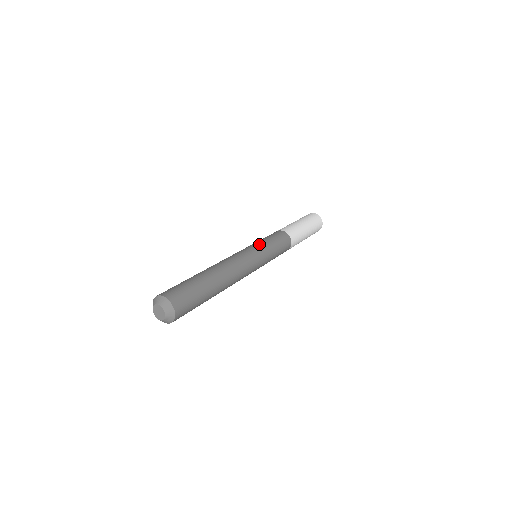
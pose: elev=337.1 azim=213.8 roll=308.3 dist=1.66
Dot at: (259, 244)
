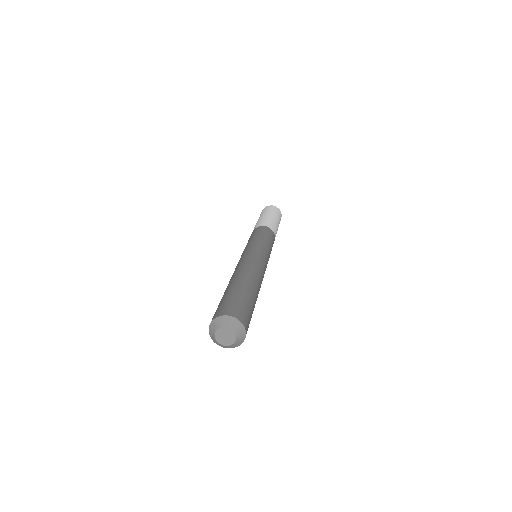
Dot at: (257, 242)
